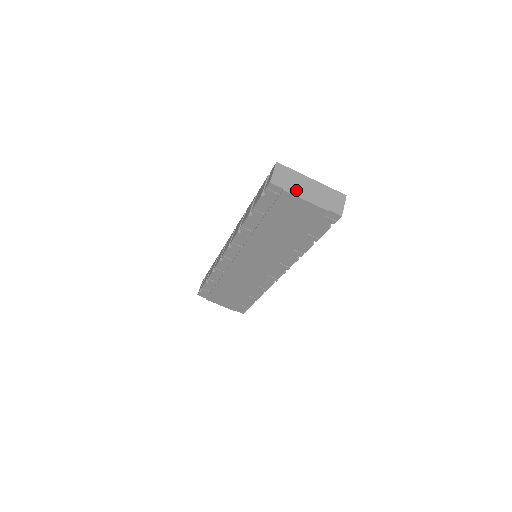
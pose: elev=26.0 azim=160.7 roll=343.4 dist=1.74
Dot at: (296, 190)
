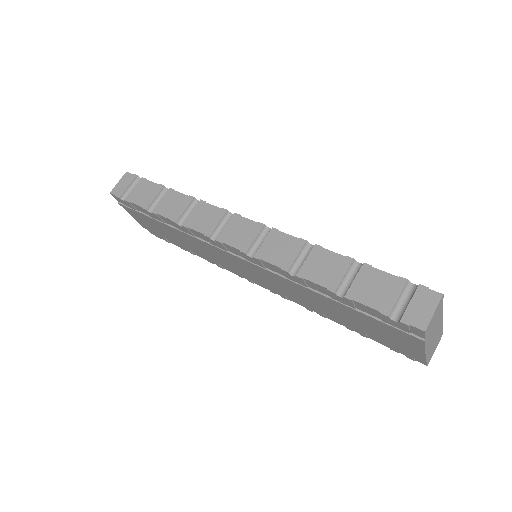
Dot at: (429, 338)
